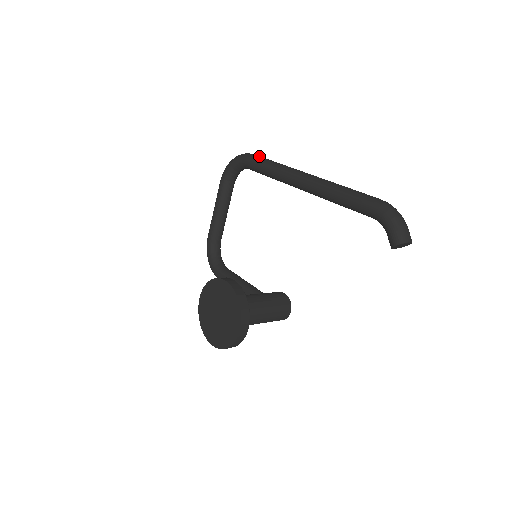
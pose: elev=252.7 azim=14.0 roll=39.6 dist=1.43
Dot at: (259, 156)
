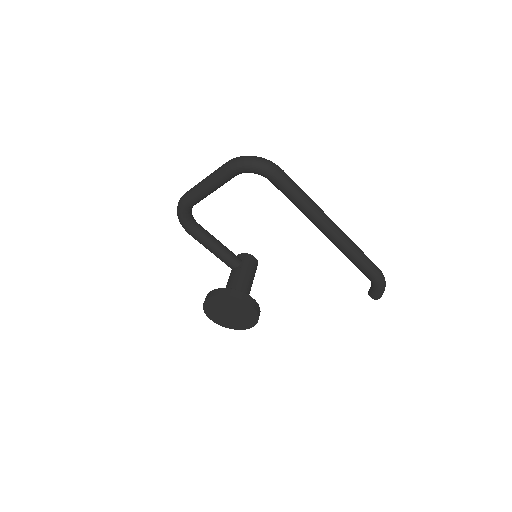
Dot at: (290, 180)
